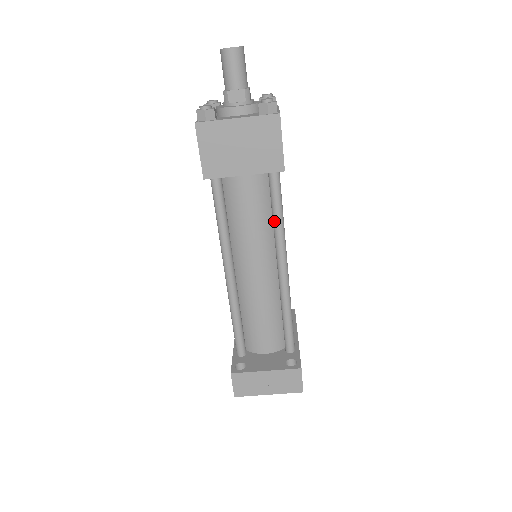
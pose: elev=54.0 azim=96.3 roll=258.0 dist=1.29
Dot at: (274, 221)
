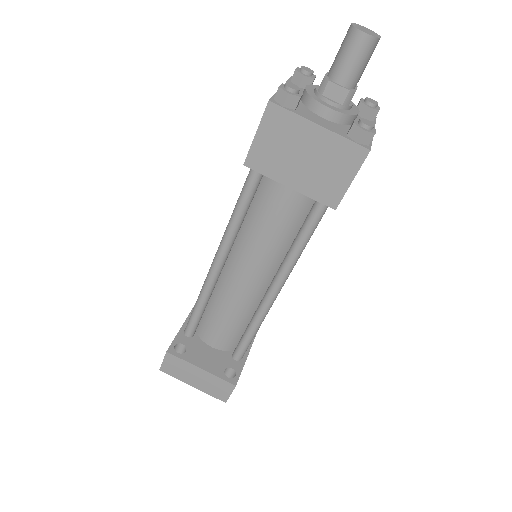
Dot at: (293, 246)
